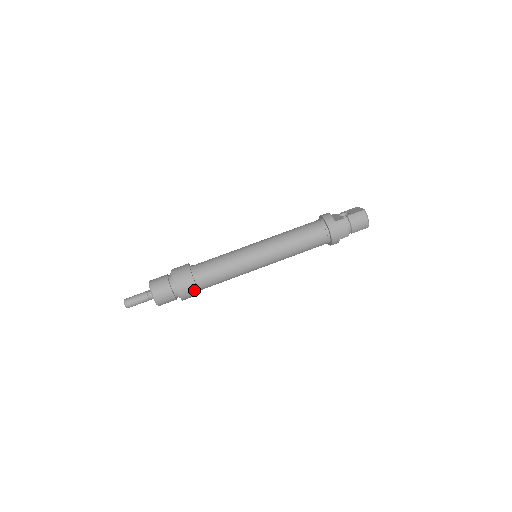
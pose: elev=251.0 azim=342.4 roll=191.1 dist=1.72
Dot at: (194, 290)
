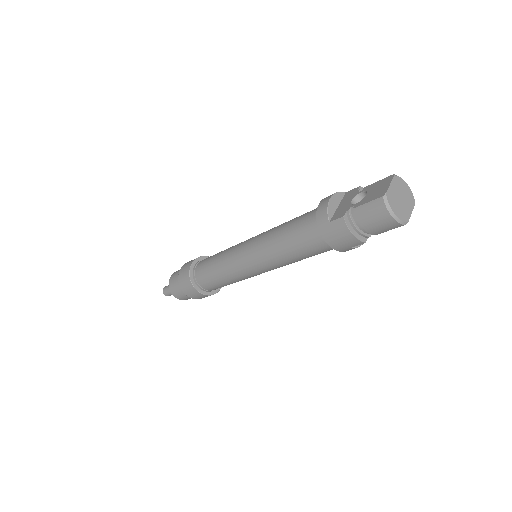
Dot at: (200, 294)
